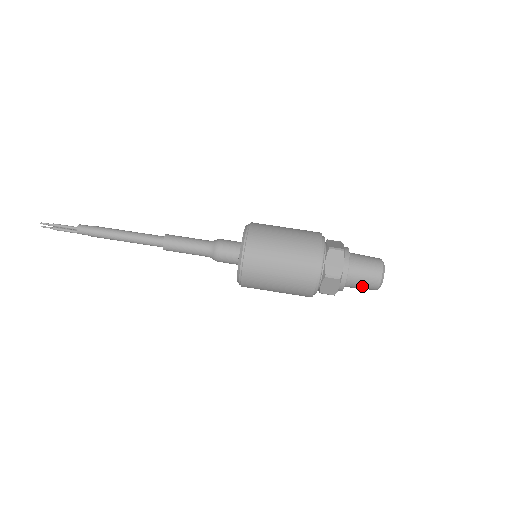
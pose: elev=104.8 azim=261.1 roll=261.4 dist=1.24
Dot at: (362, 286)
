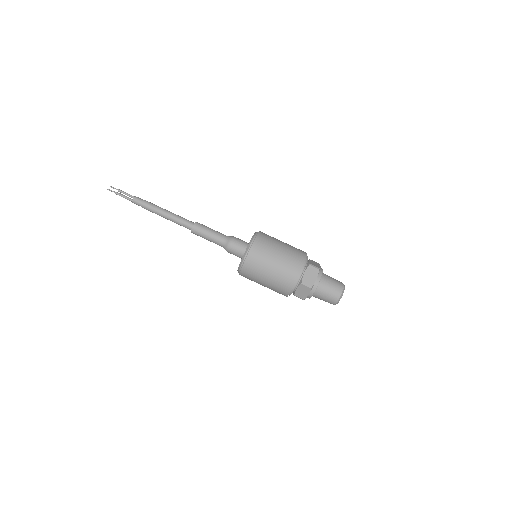
Dot at: occluded
